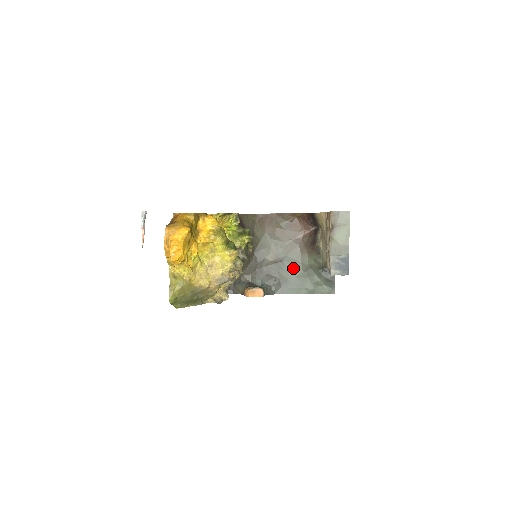
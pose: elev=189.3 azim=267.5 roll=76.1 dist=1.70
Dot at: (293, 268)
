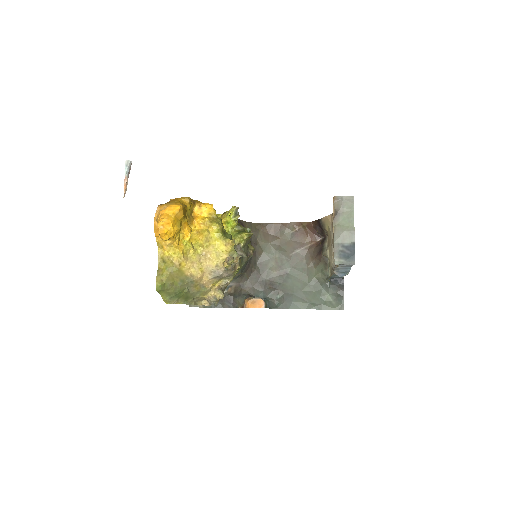
Dot at: (298, 281)
